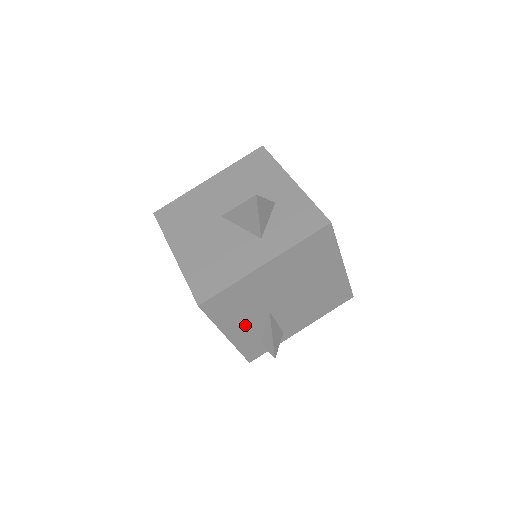
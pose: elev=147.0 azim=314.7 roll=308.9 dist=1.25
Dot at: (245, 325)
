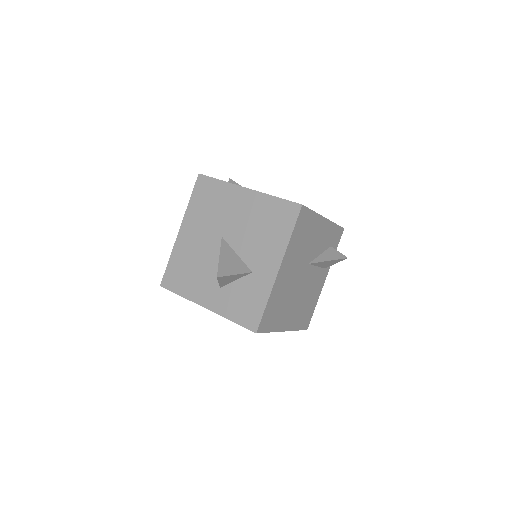
Dot at: occluded
